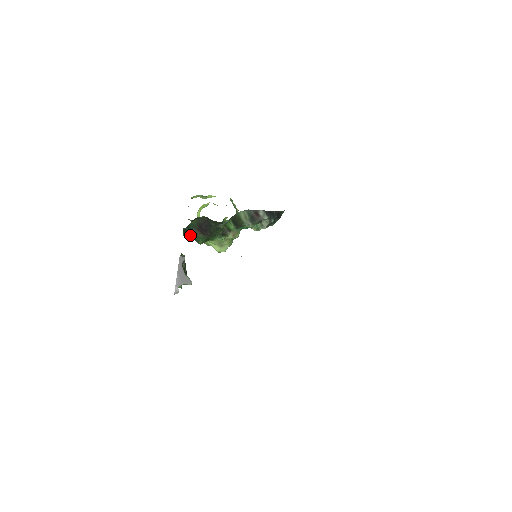
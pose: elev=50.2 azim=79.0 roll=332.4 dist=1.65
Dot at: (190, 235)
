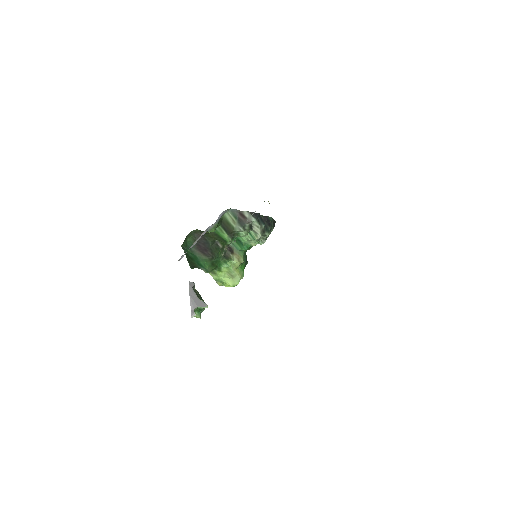
Dot at: (194, 261)
